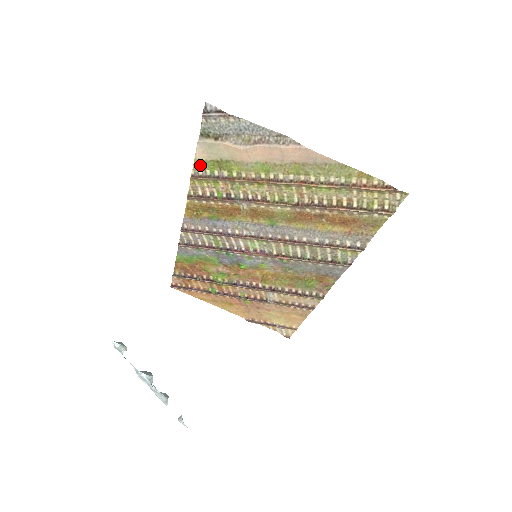
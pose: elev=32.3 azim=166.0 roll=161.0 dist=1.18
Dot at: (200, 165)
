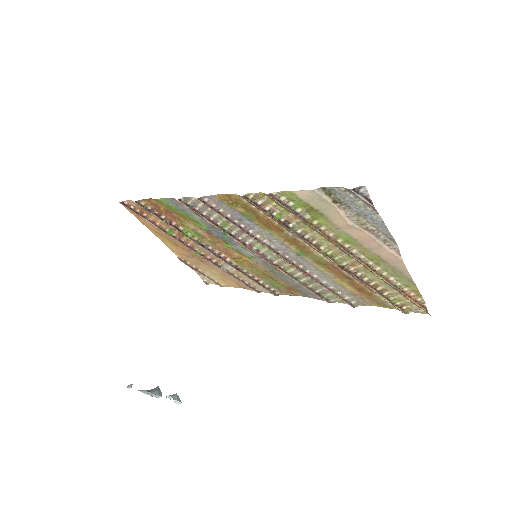
Dot at: (290, 196)
